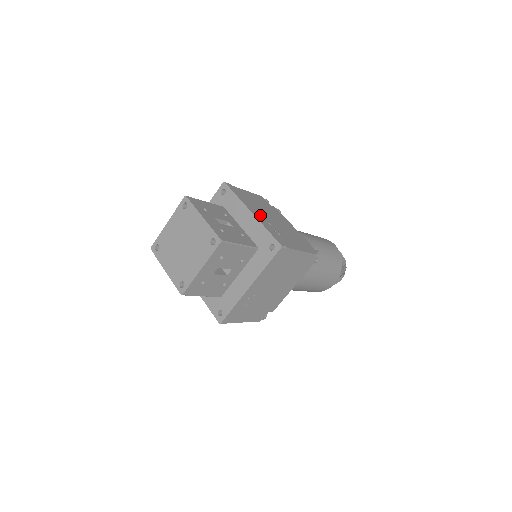
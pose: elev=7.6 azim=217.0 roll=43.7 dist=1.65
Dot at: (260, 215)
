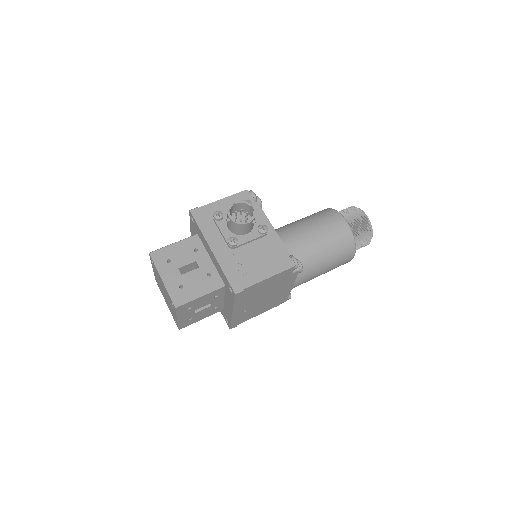
Dot at: (246, 306)
